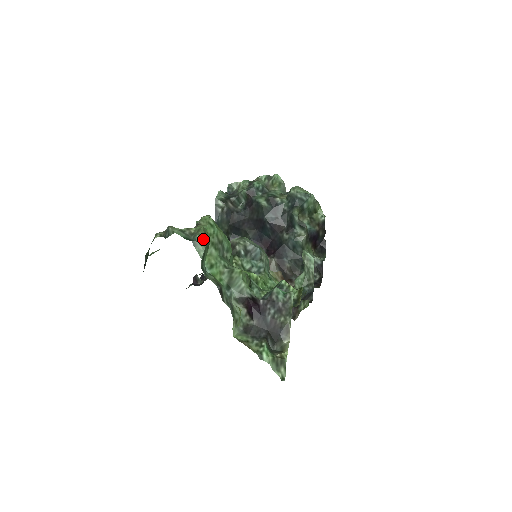
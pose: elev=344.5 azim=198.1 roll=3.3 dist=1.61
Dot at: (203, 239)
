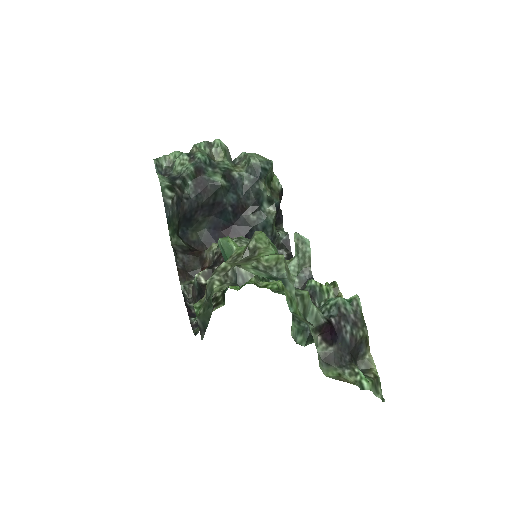
Dot at: (288, 272)
